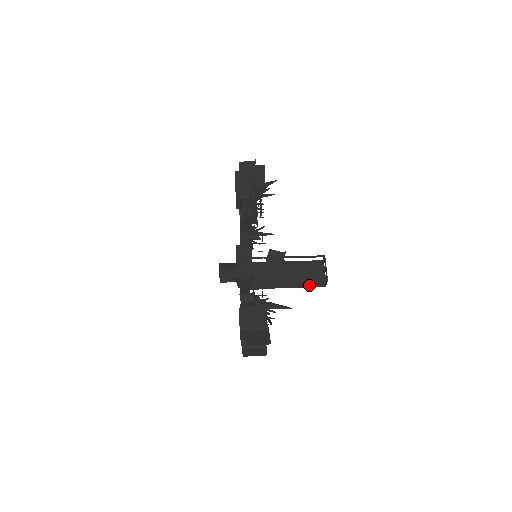
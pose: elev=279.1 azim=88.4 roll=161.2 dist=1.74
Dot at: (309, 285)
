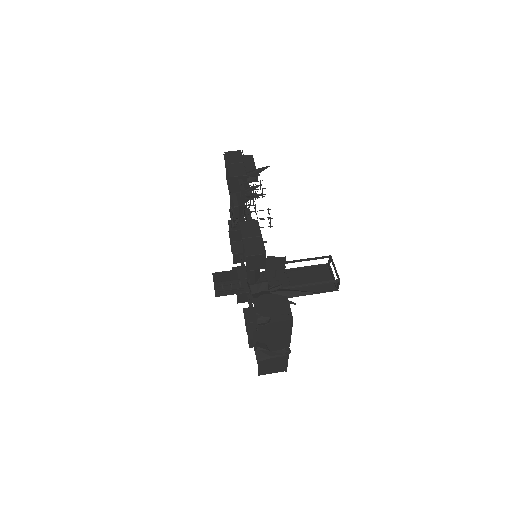
Dot at: (319, 290)
